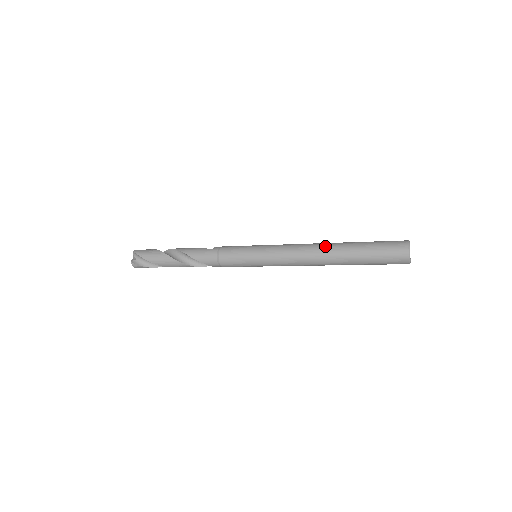
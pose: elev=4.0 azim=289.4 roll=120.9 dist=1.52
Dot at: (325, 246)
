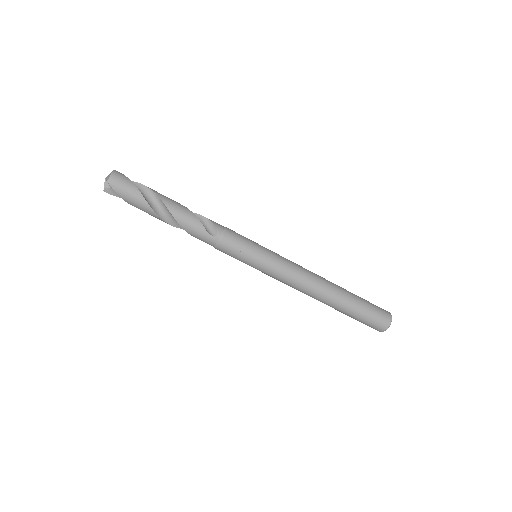
Dot at: occluded
